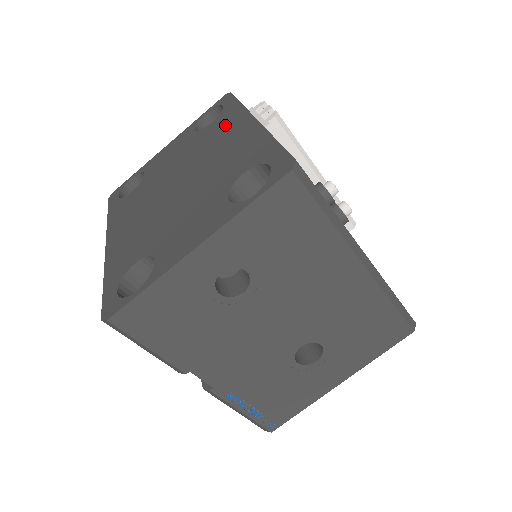
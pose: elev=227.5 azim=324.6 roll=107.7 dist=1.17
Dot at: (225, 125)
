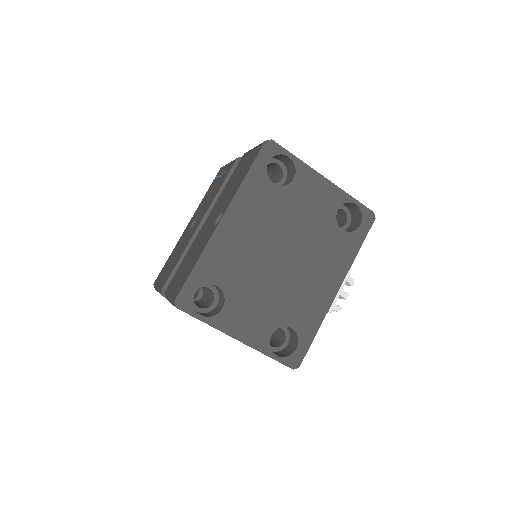
Dot at: (337, 256)
